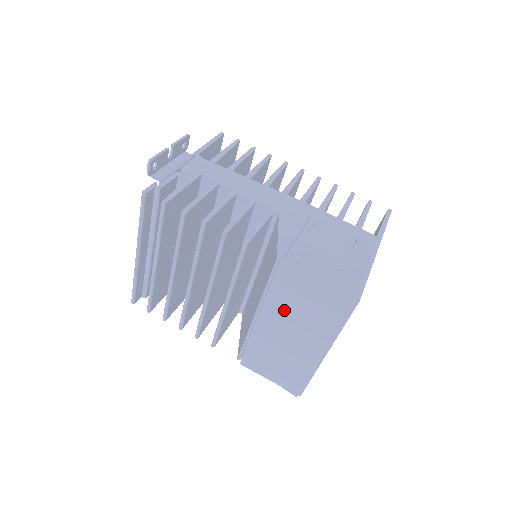
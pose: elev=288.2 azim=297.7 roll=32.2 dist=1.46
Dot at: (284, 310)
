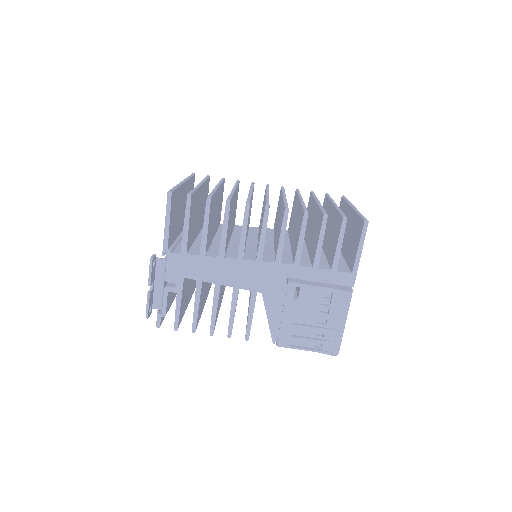
Dot at: occluded
